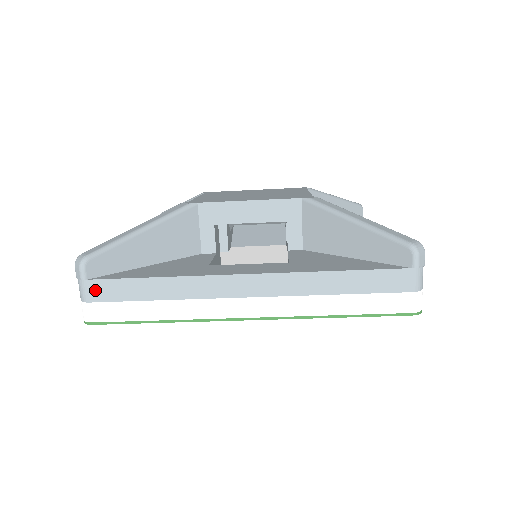
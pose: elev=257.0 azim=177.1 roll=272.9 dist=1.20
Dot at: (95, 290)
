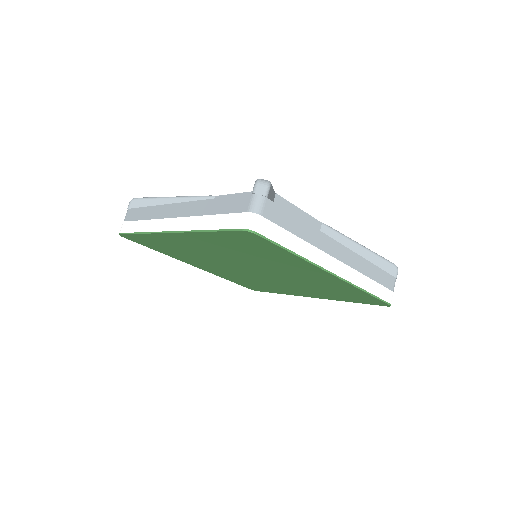
Dot at: (269, 209)
